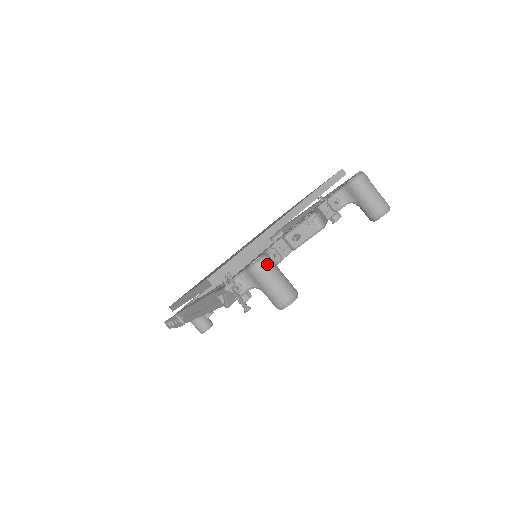
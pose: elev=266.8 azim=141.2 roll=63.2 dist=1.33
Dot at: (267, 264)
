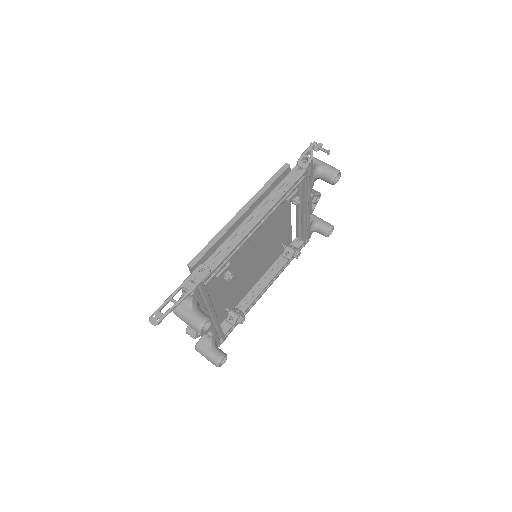
Dot at: occluded
